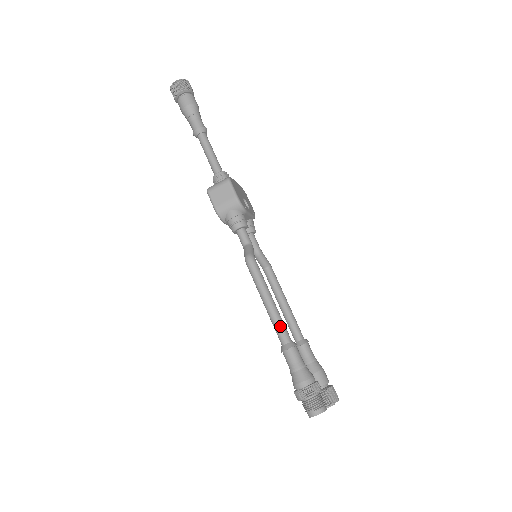
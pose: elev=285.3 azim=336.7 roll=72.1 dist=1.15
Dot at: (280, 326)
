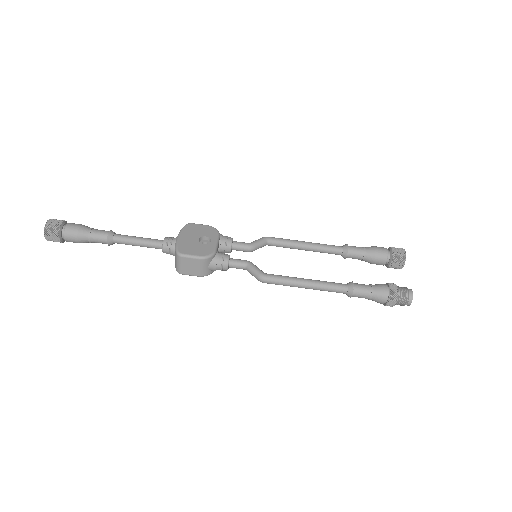
Dot at: (331, 289)
